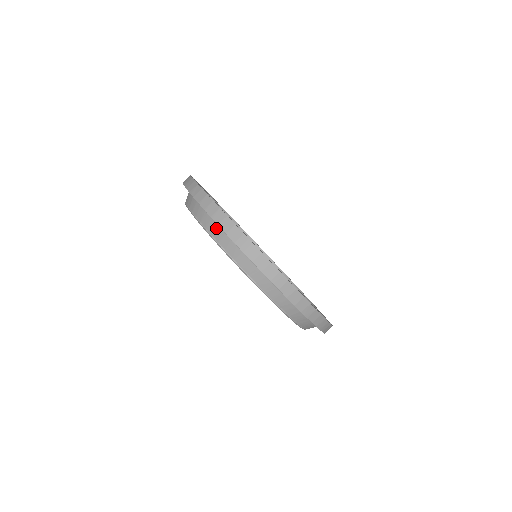
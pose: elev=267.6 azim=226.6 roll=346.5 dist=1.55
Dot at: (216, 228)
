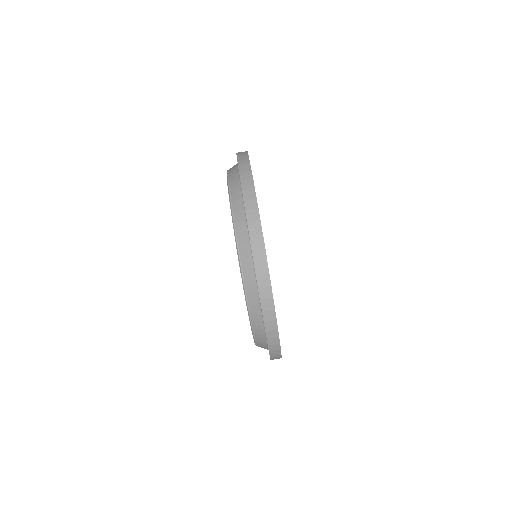
Dot at: (248, 256)
